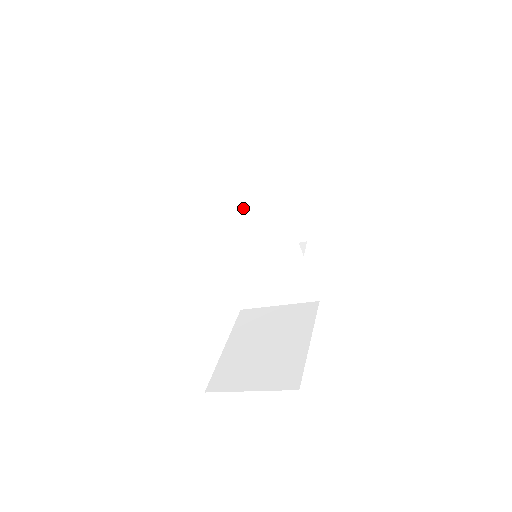
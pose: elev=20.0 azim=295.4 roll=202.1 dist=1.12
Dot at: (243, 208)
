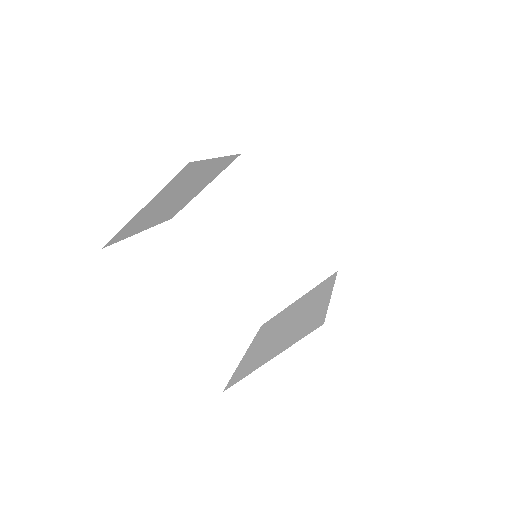
Dot at: (217, 194)
